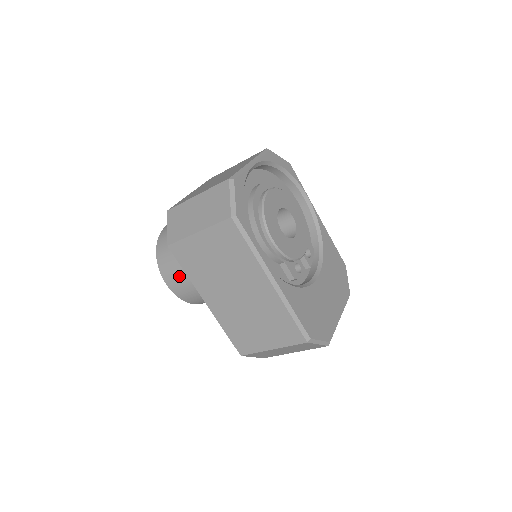
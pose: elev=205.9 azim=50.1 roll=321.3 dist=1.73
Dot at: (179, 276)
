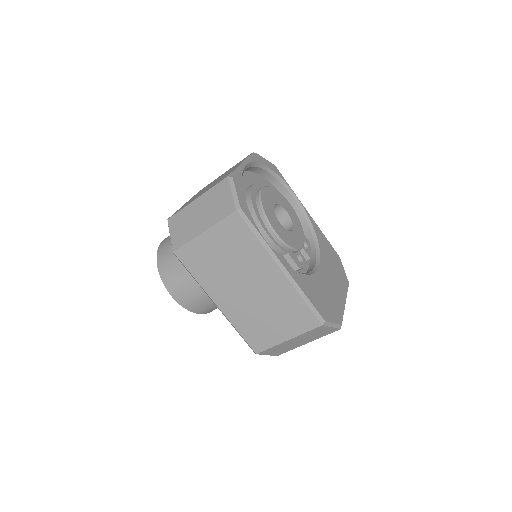
Dot at: (184, 285)
